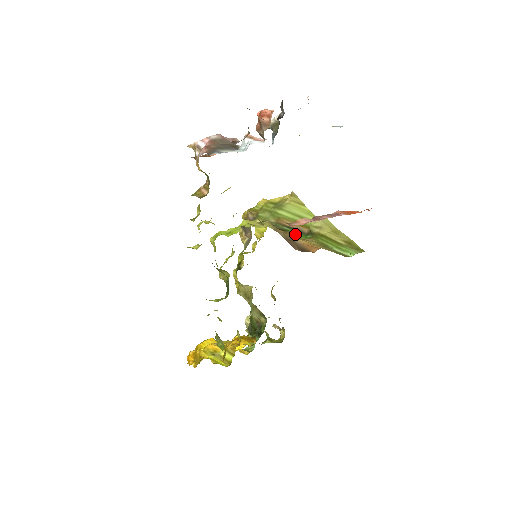
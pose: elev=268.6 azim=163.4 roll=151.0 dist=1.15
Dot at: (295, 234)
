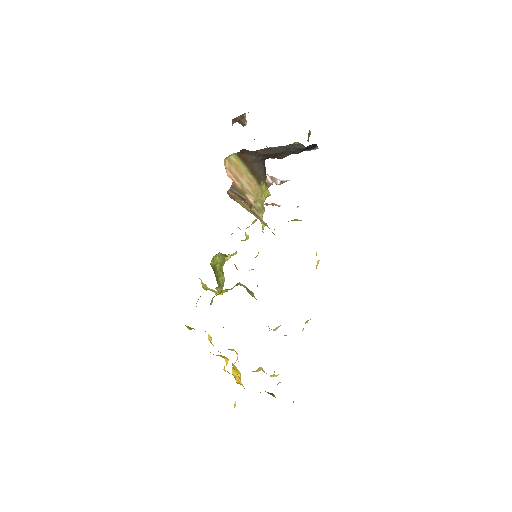
Dot at: occluded
